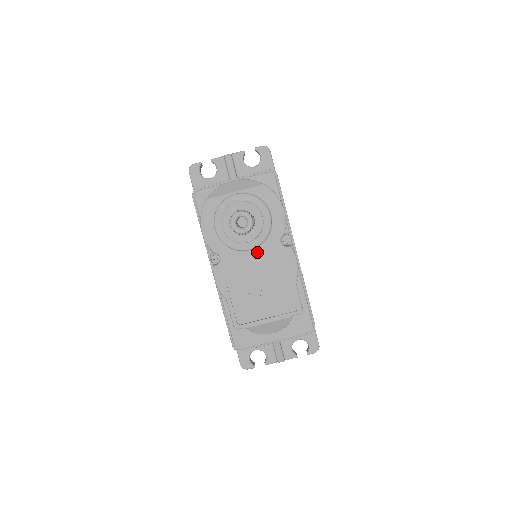
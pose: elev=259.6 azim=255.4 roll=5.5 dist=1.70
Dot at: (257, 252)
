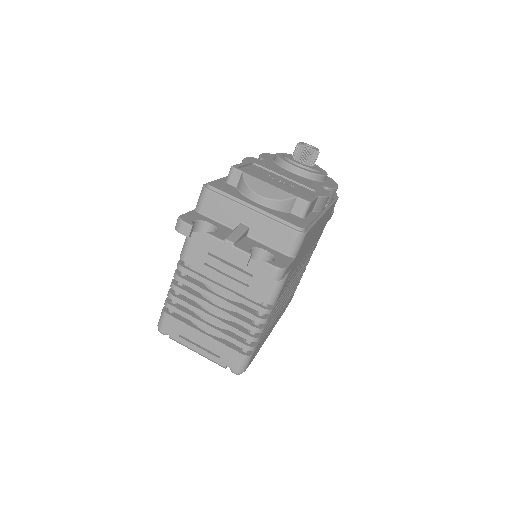
Dot at: (297, 176)
